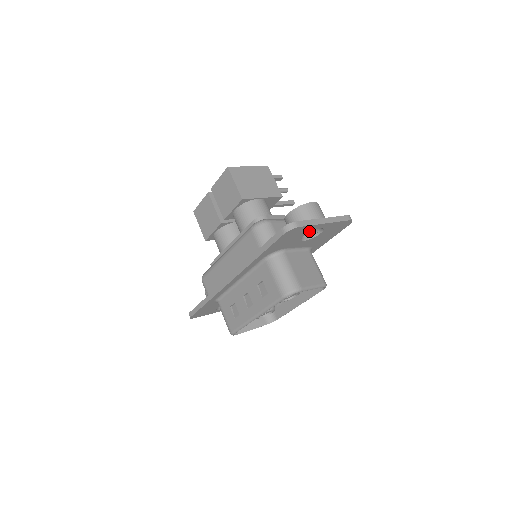
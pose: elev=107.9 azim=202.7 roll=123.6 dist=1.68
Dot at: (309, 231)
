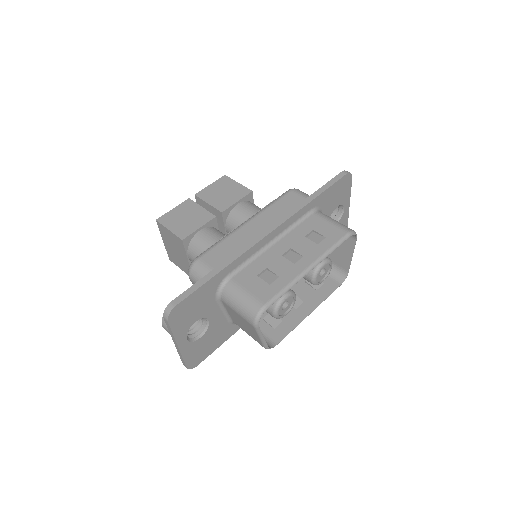
Dot at: (342, 203)
